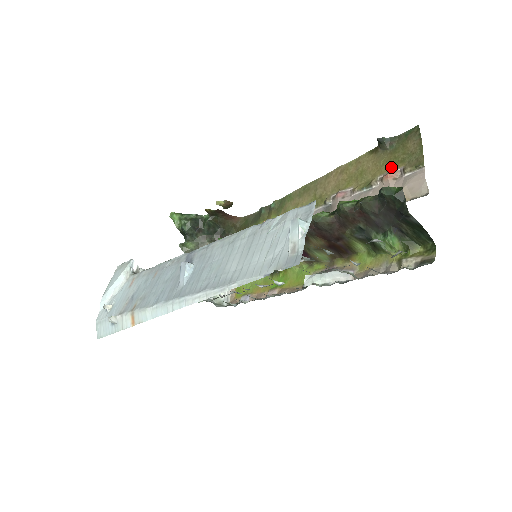
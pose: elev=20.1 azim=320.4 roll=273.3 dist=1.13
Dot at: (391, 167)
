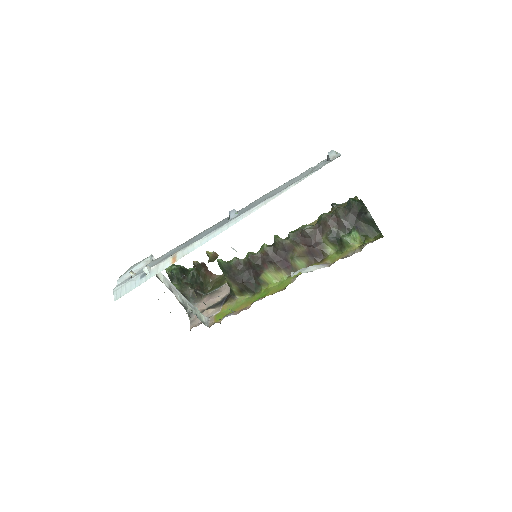
Dot at: occluded
